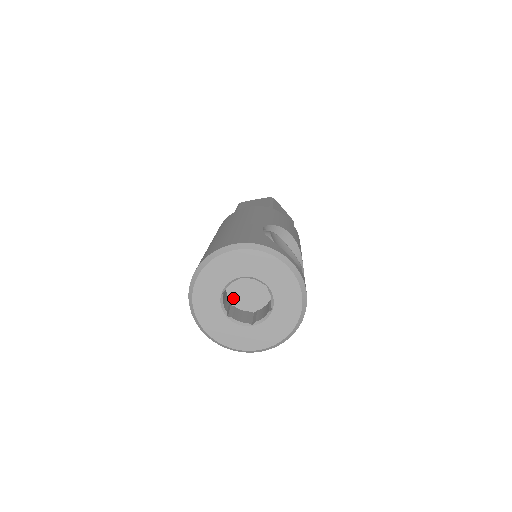
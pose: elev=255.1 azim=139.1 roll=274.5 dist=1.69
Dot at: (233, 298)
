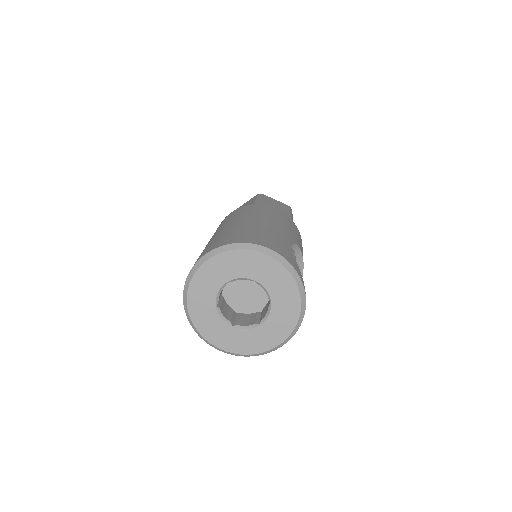
Dot at: (228, 289)
